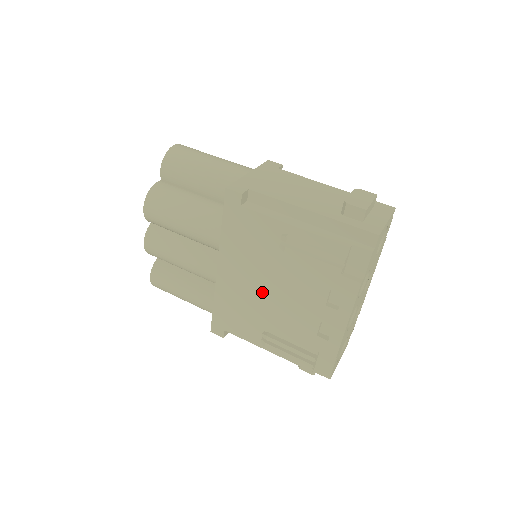
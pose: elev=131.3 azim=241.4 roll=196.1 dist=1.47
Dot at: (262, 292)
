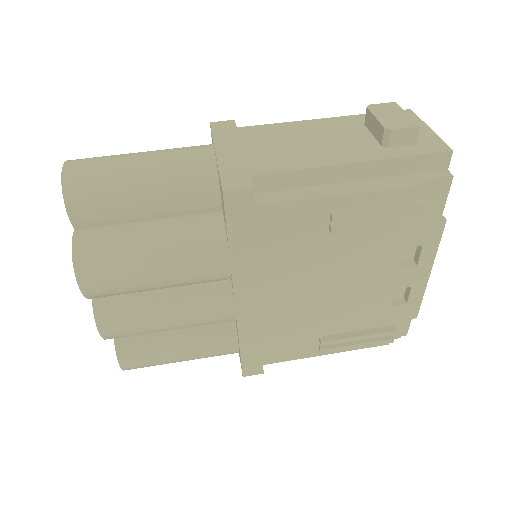
Dot at: (310, 297)
